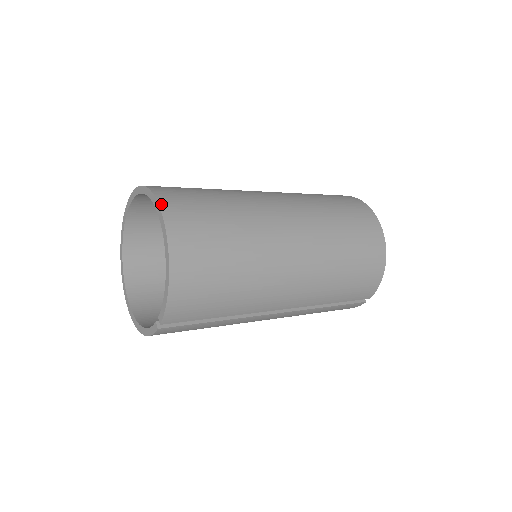
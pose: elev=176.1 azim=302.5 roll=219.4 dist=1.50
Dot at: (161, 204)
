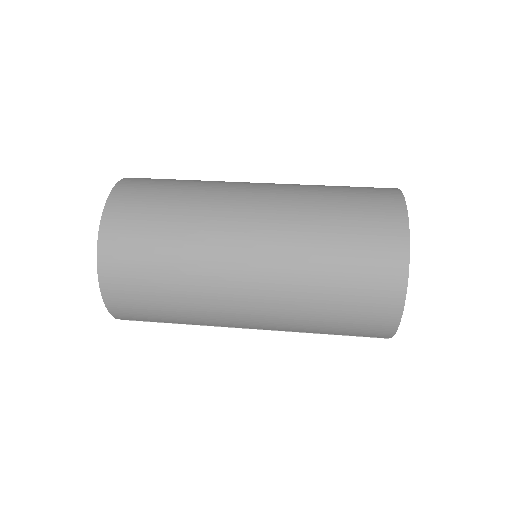
Dot at: (103, 219)
